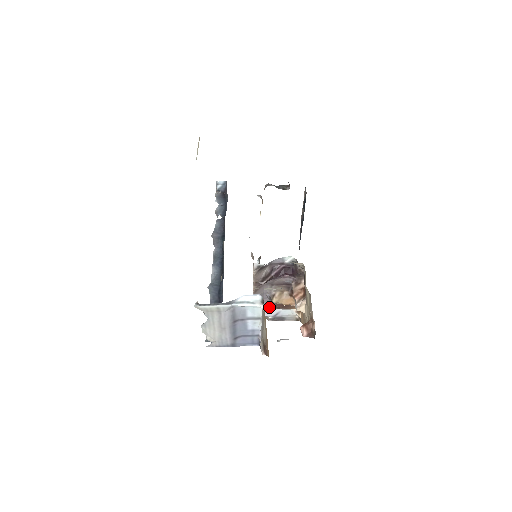
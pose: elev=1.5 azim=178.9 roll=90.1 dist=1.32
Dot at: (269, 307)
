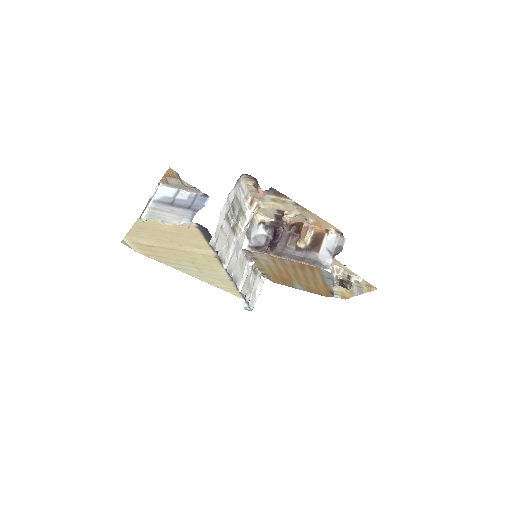
Dot at: (316, 256)
